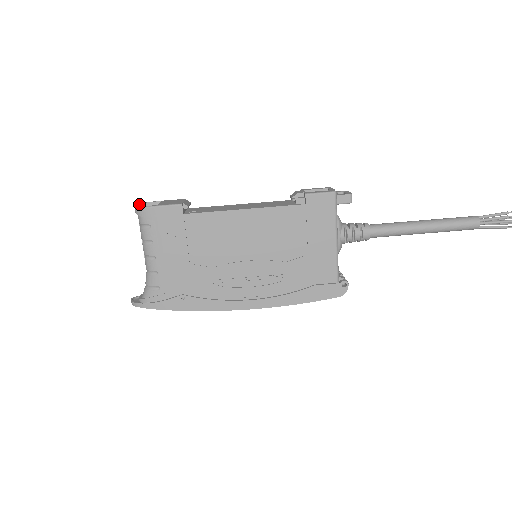
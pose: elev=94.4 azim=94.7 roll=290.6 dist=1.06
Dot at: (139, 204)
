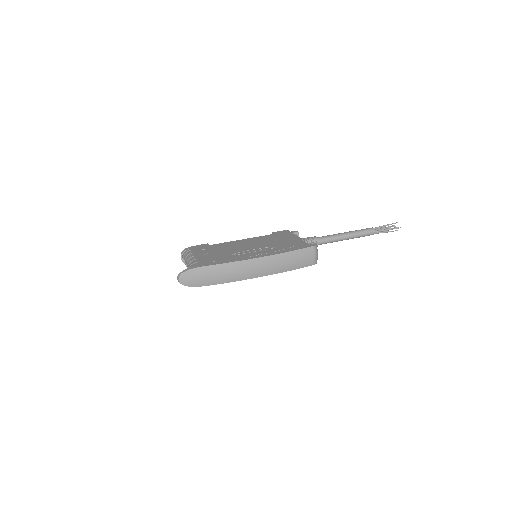
Dot at: occluded
